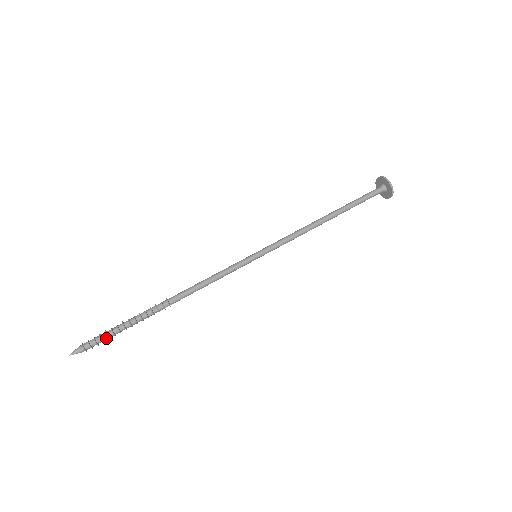
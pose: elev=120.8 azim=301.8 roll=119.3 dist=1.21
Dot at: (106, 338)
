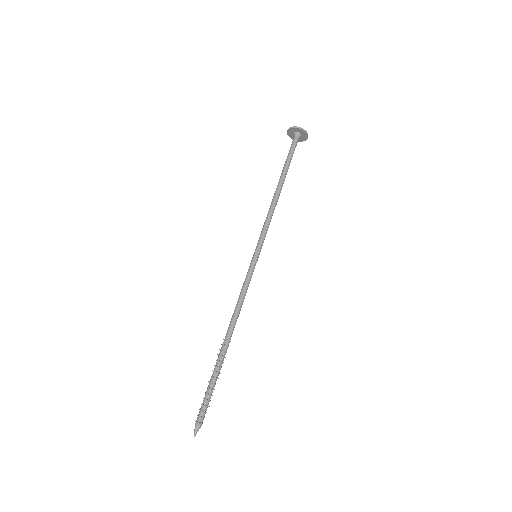
Dot at: (208, 403)
